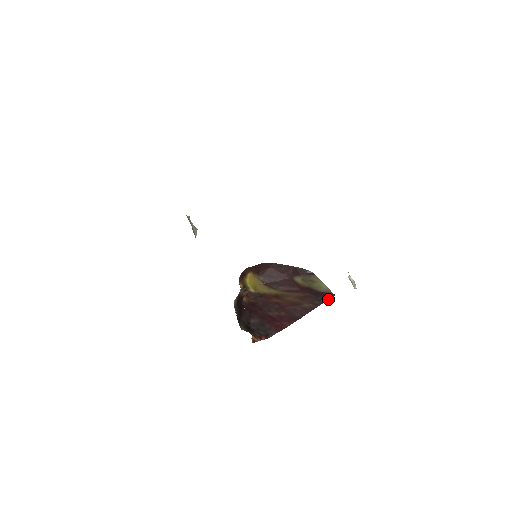
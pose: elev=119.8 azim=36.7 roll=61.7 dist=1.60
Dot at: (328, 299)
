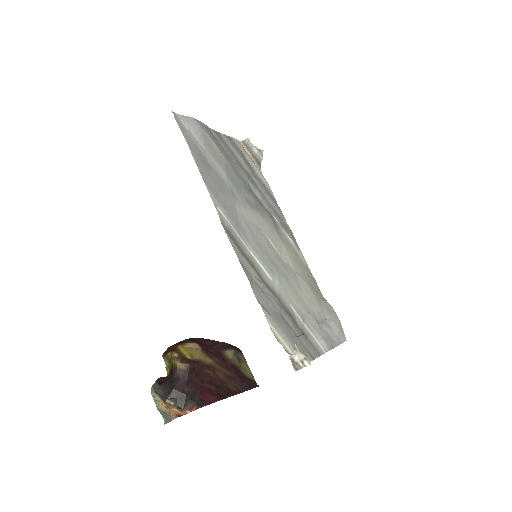
Dot at: (251, 388)
